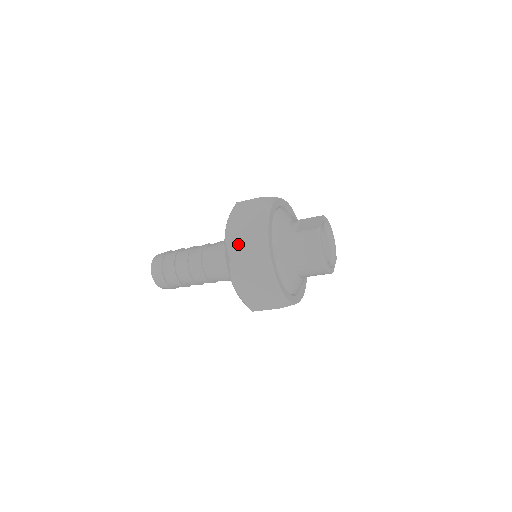
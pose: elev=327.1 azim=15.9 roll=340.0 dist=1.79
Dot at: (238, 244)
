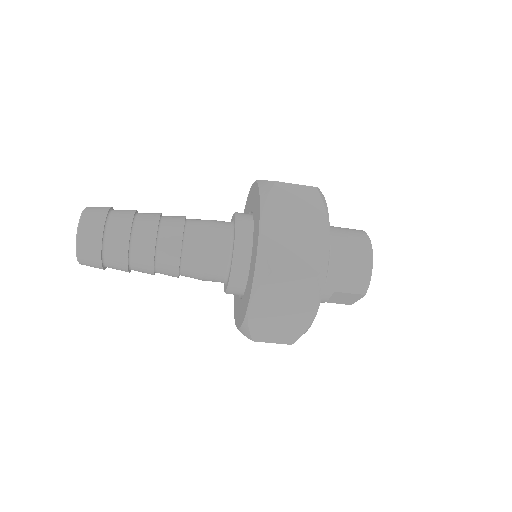
Dot at: occluded
